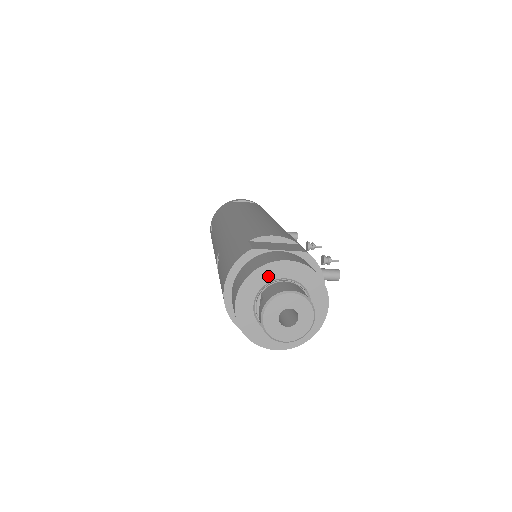
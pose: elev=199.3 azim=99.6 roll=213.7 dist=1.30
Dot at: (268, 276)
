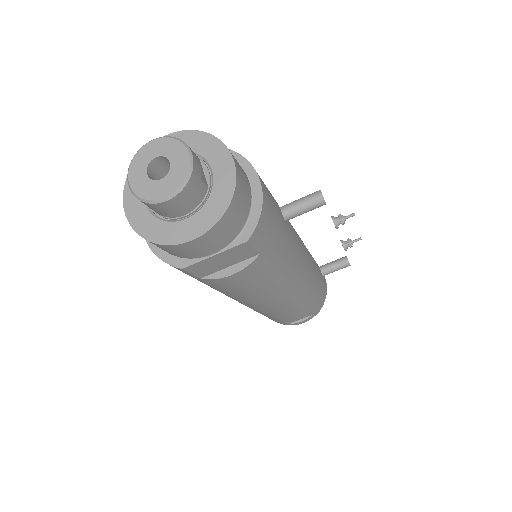
Dot at: occluded
